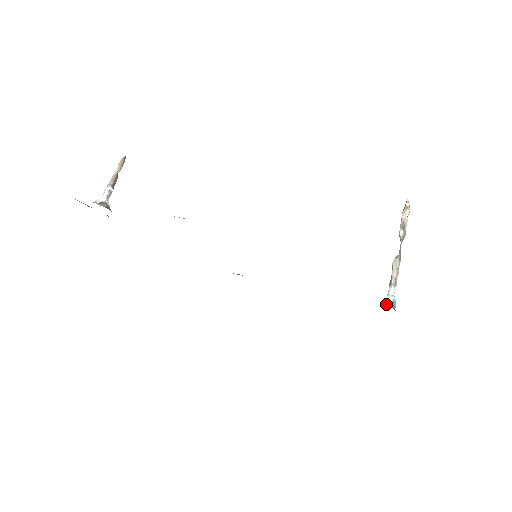
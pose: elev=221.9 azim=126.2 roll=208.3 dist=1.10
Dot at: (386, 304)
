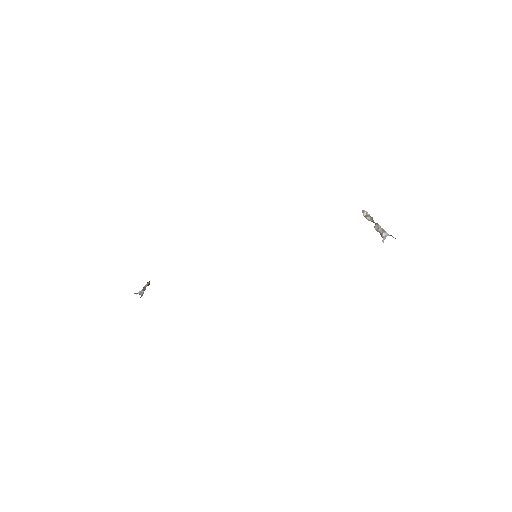
Dot at: (384, 239)
